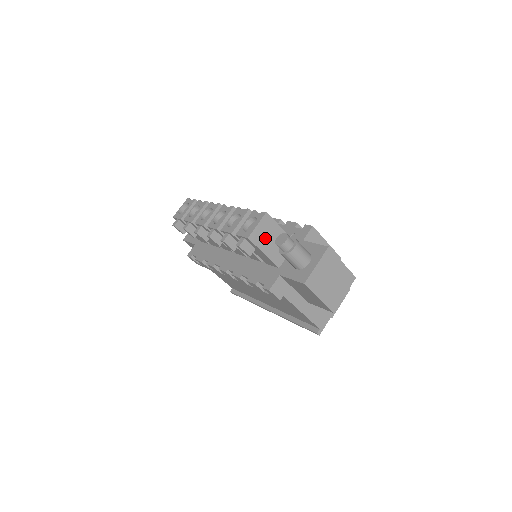
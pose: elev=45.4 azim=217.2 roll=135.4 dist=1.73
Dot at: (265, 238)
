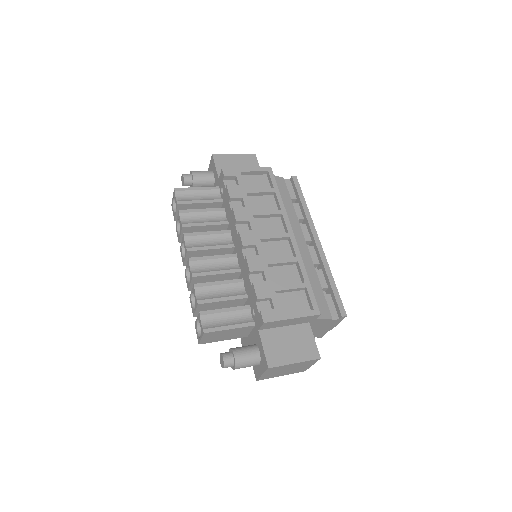
Dot at: (217, 338)
